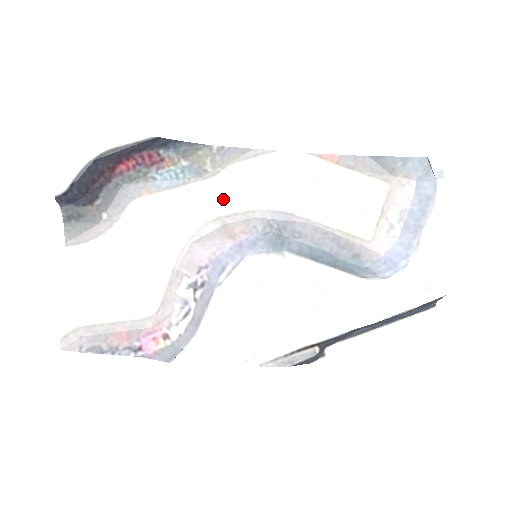
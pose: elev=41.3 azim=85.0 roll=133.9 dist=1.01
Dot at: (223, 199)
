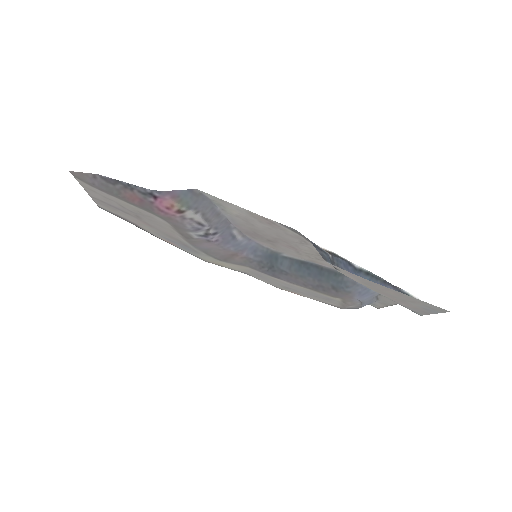
Dot at: (223, 263)
